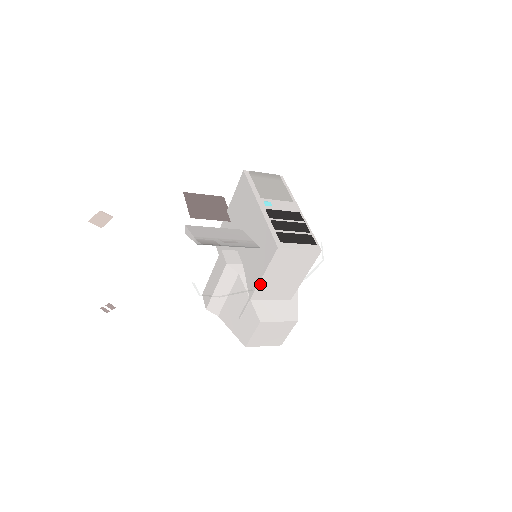
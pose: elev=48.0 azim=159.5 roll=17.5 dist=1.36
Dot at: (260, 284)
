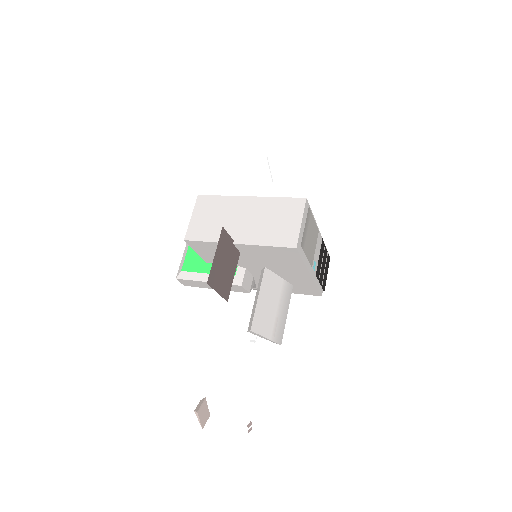
Dot at: occluded
